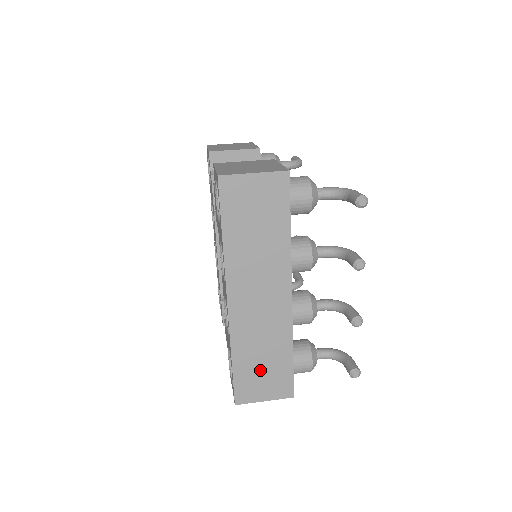
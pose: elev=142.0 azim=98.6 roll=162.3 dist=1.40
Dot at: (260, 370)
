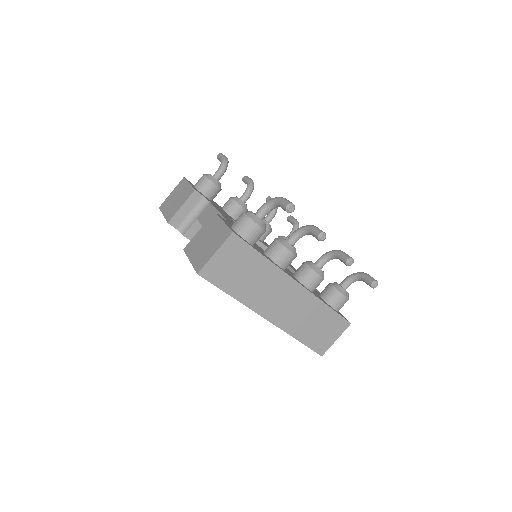
Dot at: (319, 330)
